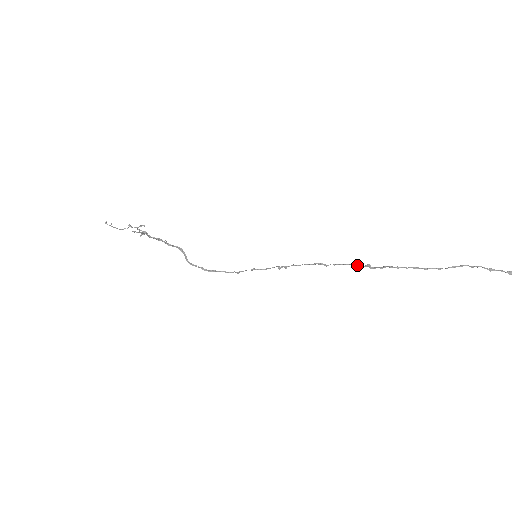
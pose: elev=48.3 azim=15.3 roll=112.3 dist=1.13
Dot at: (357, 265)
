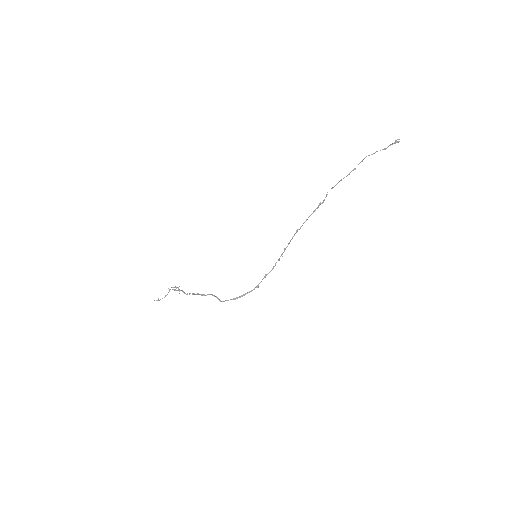
Dot at: (314, 210)
